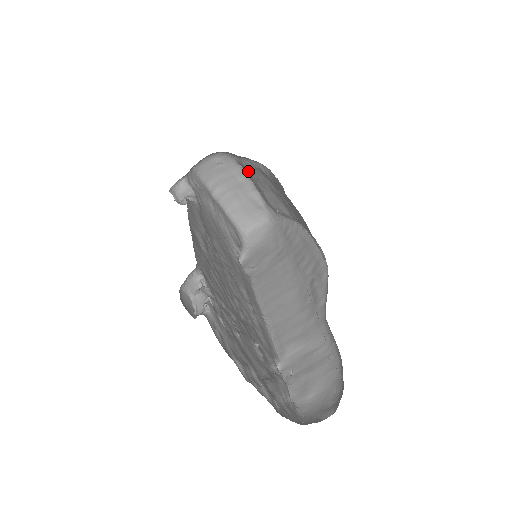
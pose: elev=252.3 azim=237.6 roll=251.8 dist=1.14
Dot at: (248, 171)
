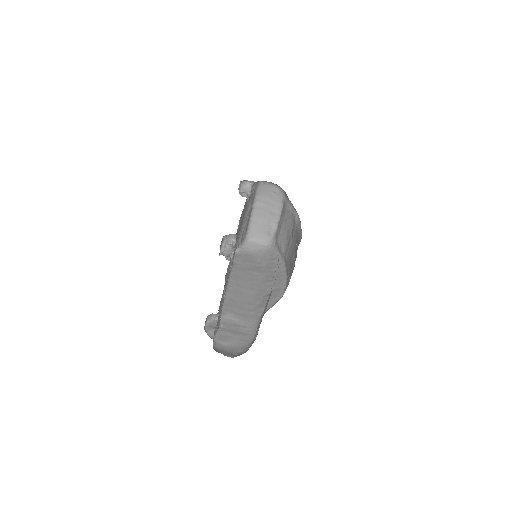
Dot at: (285, 211)
